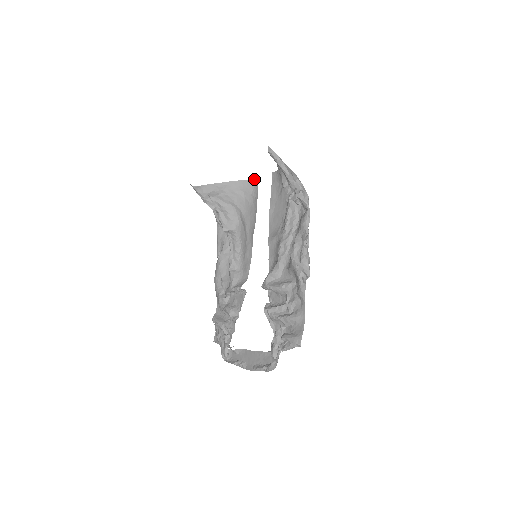
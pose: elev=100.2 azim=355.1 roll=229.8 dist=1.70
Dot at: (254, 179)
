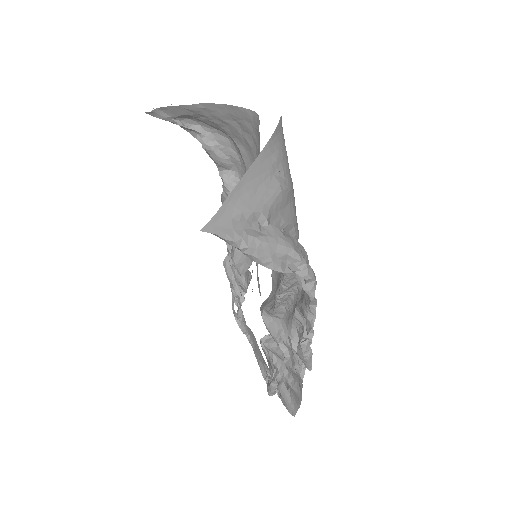
Dot at: (252, 111)
